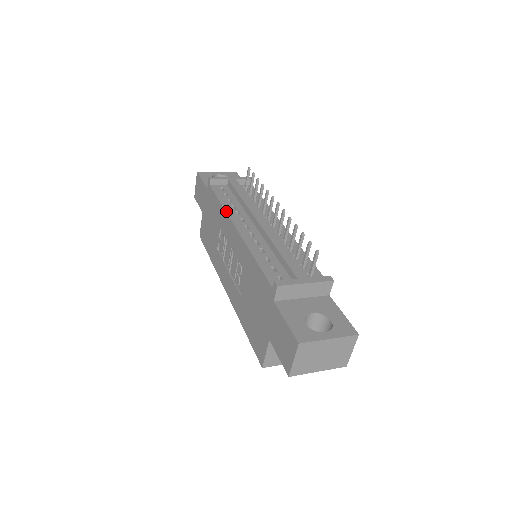
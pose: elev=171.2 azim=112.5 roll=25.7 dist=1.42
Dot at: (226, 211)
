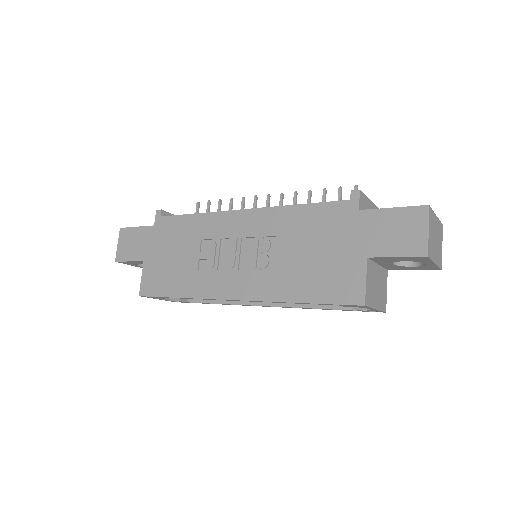
Dot at: (212, 212)
